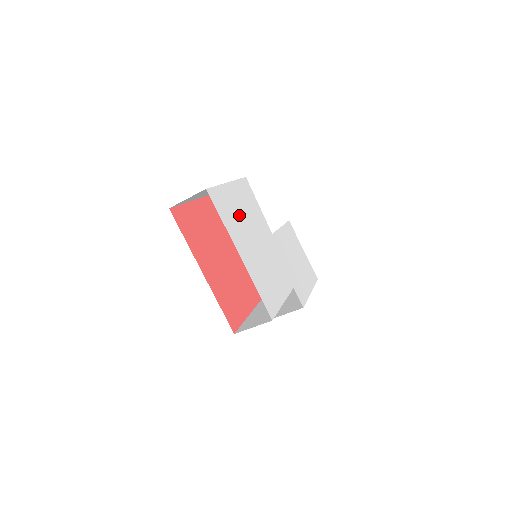
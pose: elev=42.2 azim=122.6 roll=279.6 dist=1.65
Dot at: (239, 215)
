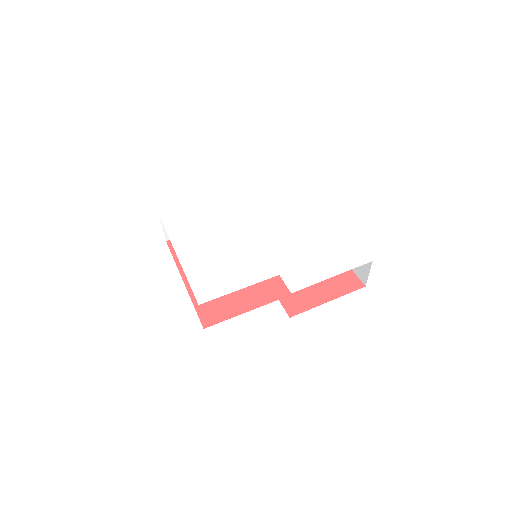
Dot at: (204, 224)
